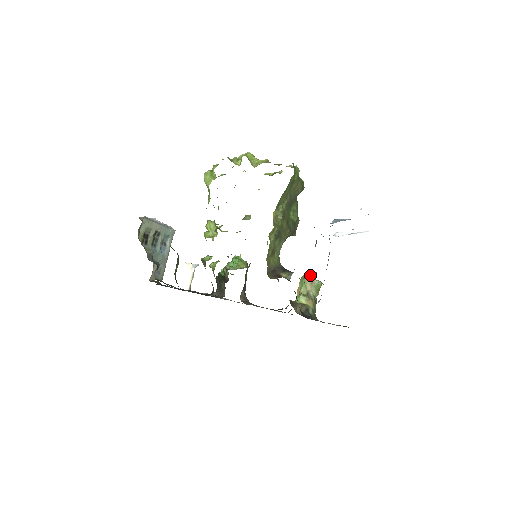
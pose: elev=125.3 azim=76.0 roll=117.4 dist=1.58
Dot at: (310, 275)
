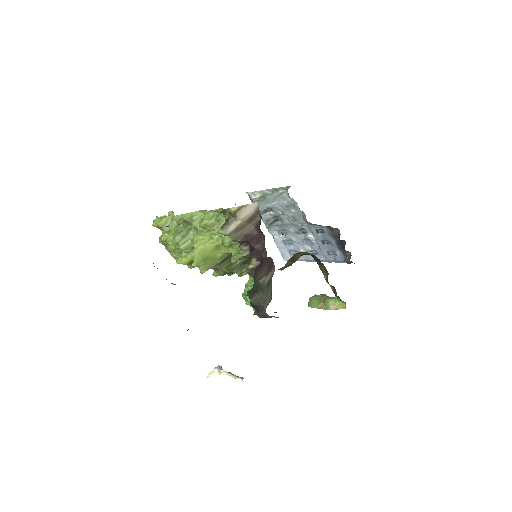
Dot at: occluded
